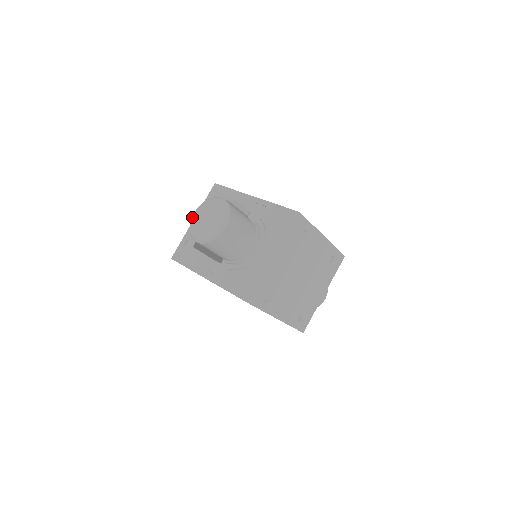
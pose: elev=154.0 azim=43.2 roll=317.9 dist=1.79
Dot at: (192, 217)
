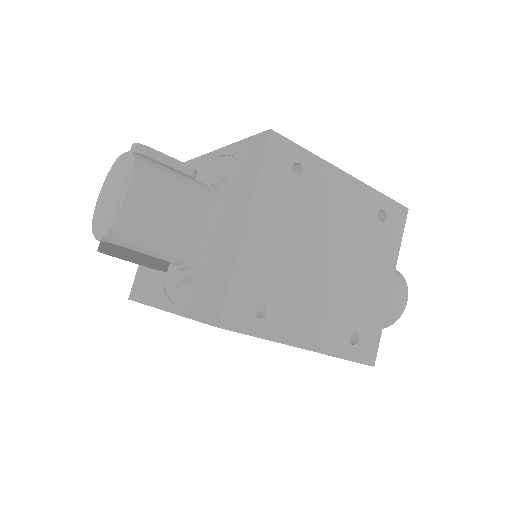
Dot at: occluded
